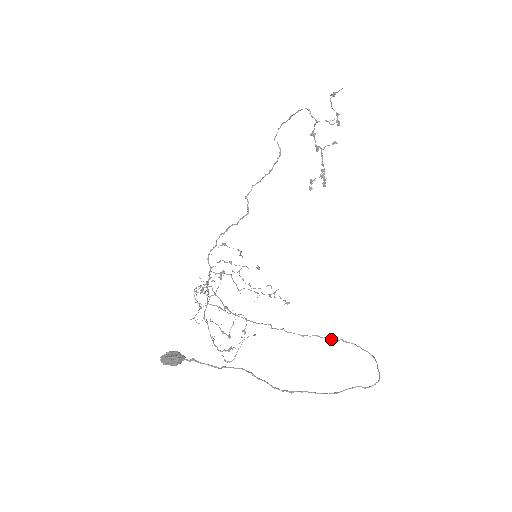
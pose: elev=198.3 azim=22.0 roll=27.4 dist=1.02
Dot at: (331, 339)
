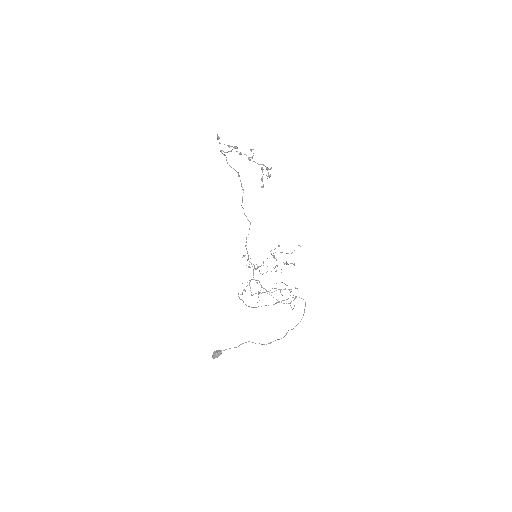
Dot at: occluded
